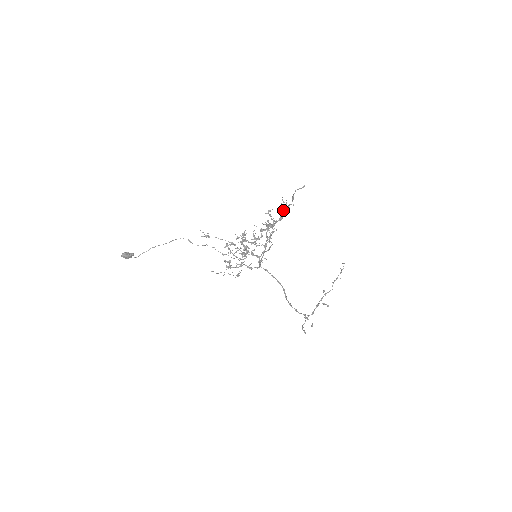
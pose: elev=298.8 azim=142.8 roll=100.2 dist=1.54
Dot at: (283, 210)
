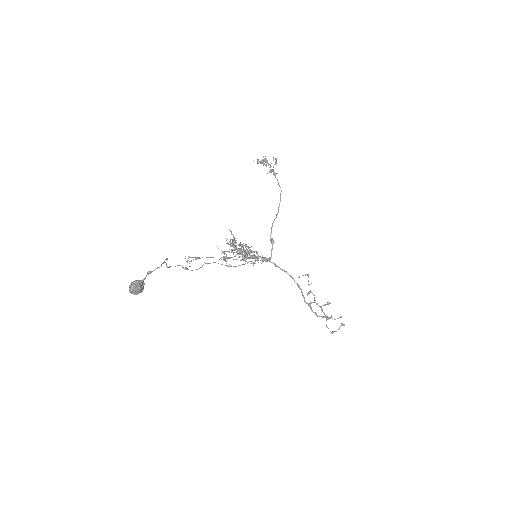
Dot at: (268, 164)
